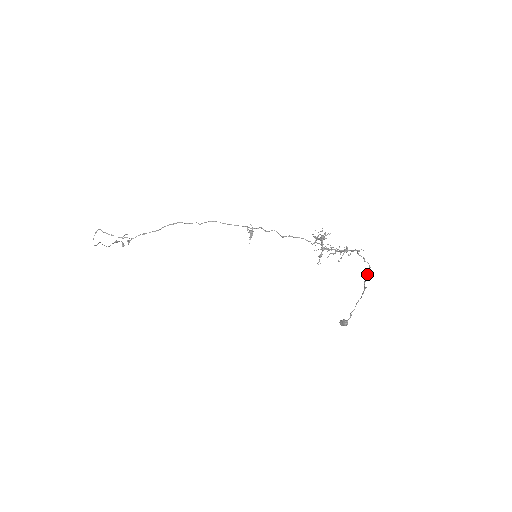
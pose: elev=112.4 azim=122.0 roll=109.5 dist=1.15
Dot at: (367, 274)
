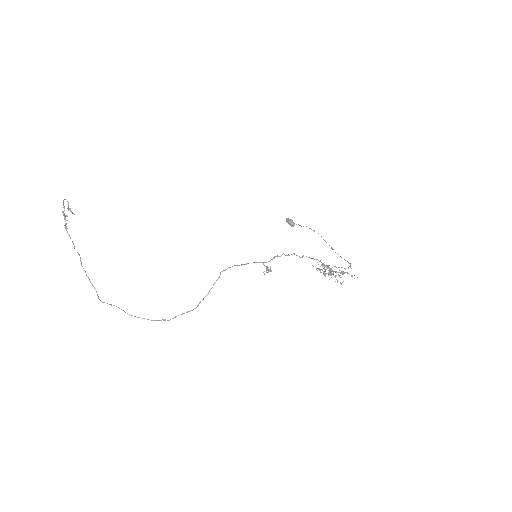
Dot at: occluded
